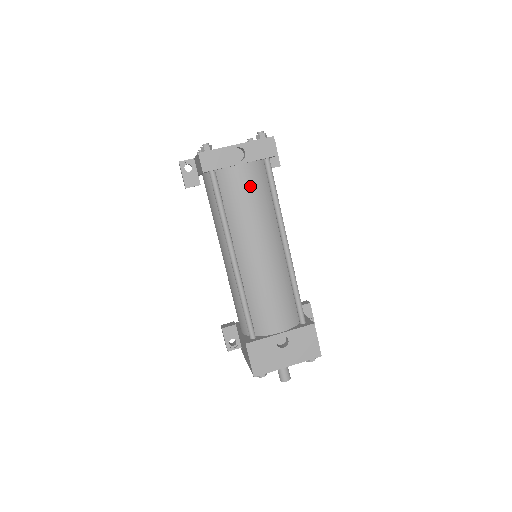
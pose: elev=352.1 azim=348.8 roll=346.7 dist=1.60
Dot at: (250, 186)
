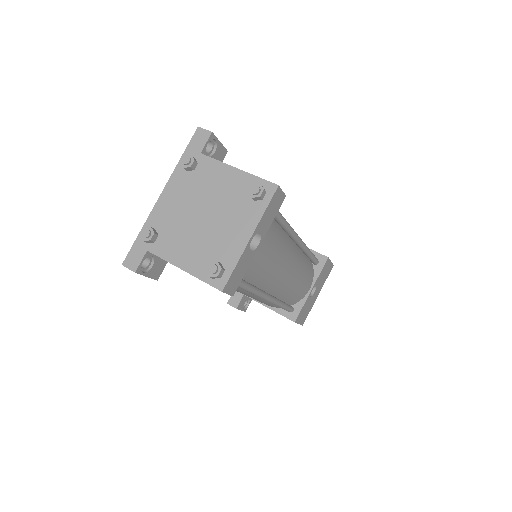
Dot at: (269, 247)
